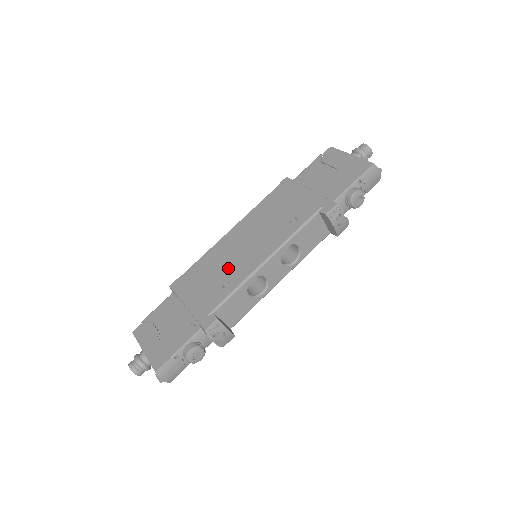
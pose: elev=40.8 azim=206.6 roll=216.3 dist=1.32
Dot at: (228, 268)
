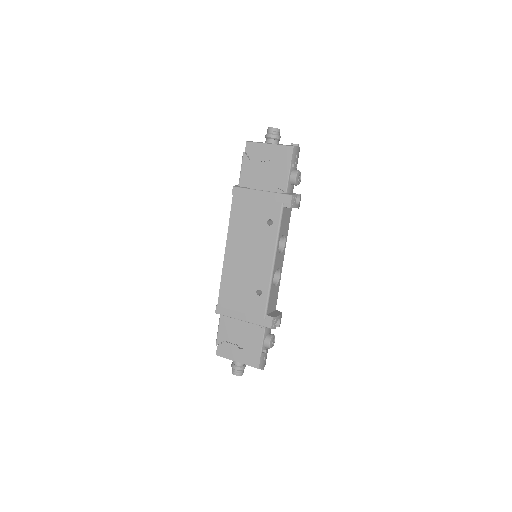
Dot at: (250, 280)
